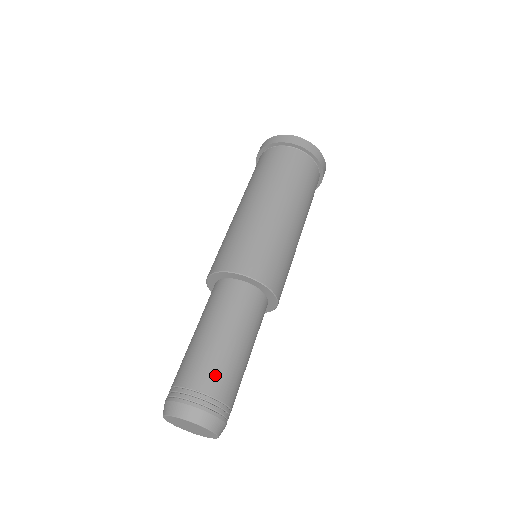
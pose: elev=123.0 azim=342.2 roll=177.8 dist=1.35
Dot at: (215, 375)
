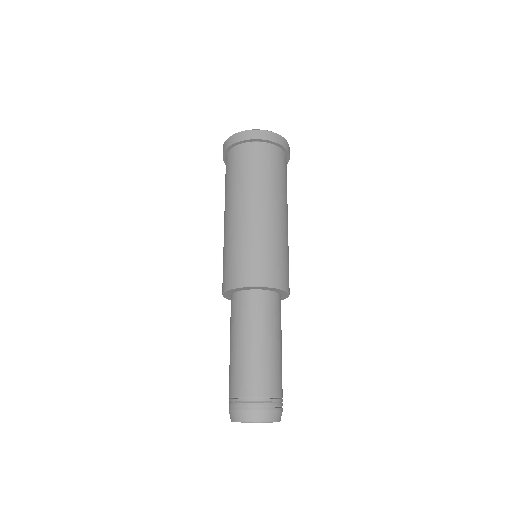
Dot at: (262, 379)
